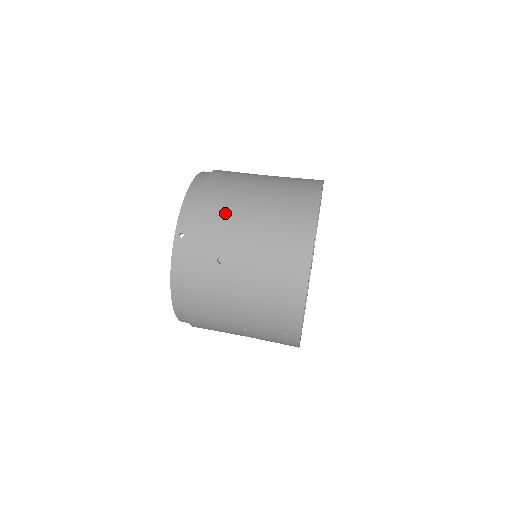
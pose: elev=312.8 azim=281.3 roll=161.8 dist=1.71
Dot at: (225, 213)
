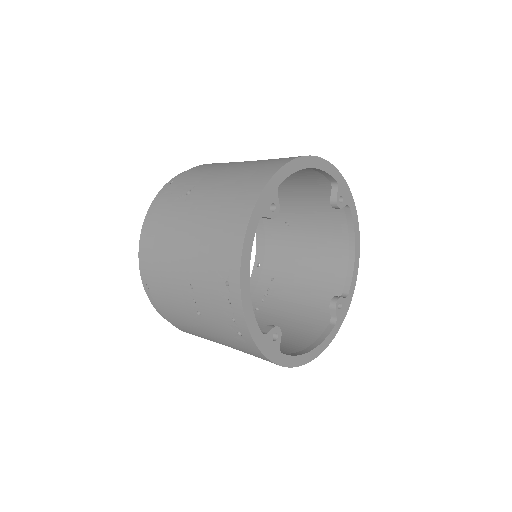
Dot at: (217, 165)
